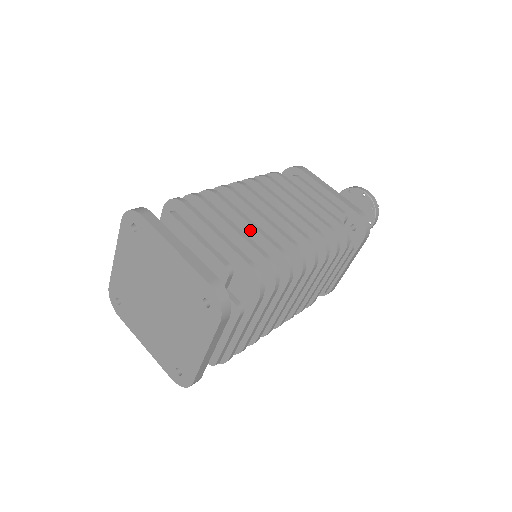
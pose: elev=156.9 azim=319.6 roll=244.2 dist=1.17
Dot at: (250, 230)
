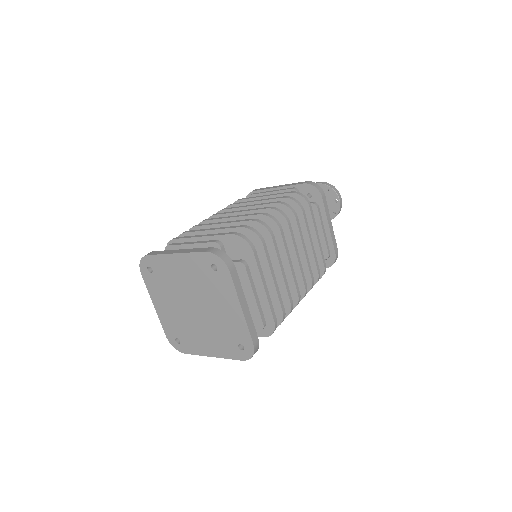
Dot at: occluded
